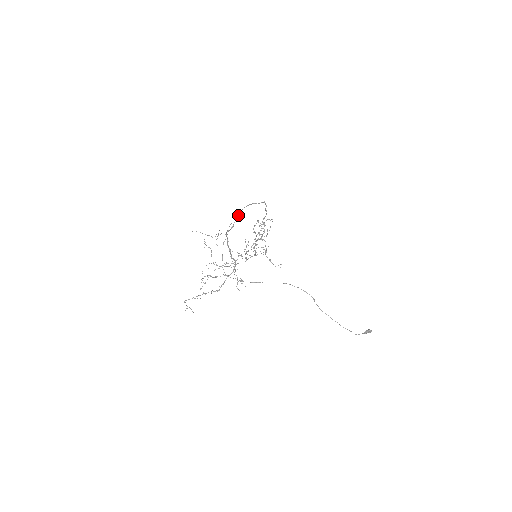
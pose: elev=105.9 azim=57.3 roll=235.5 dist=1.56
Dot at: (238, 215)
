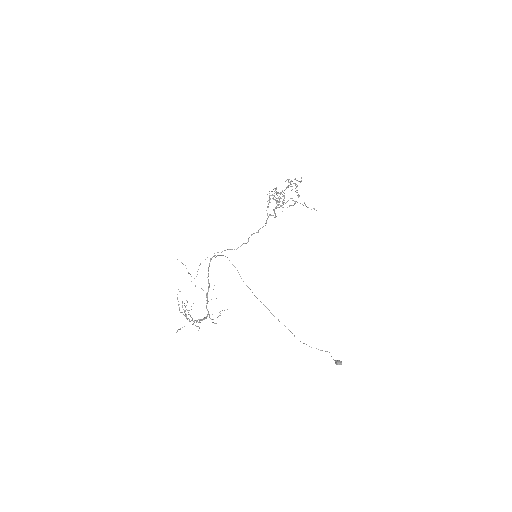
Dot at: (217, 255)
